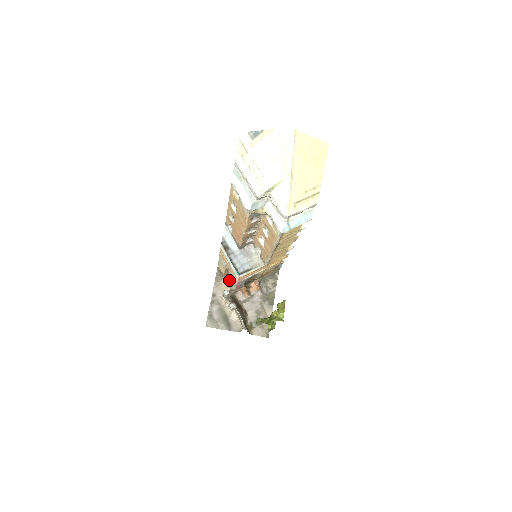
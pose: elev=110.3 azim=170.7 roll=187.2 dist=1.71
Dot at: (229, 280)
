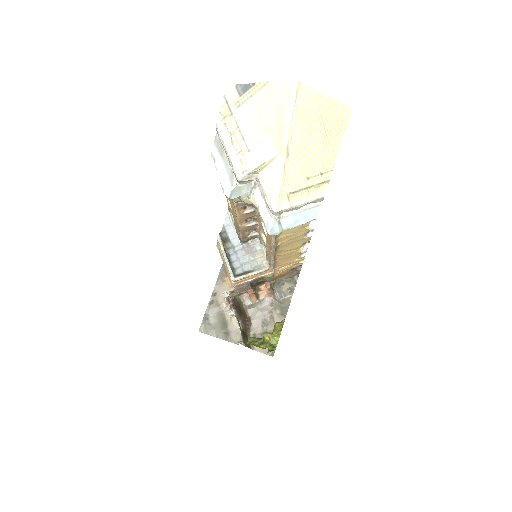
Dot at: occluded
